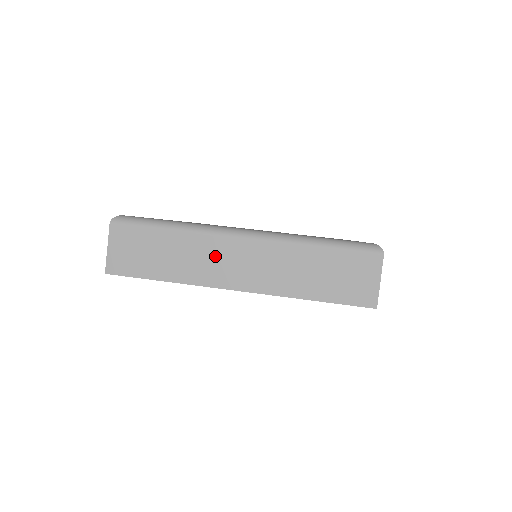
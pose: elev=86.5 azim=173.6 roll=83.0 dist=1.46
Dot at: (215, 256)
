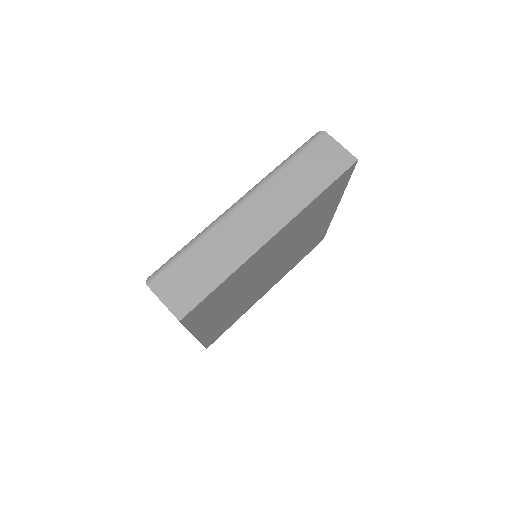
Dot at: (238, 231)
